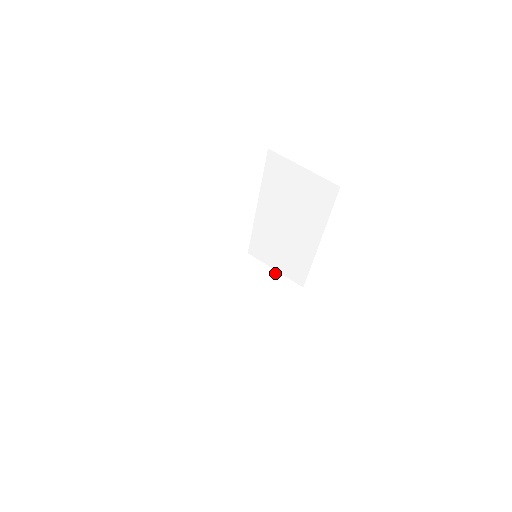
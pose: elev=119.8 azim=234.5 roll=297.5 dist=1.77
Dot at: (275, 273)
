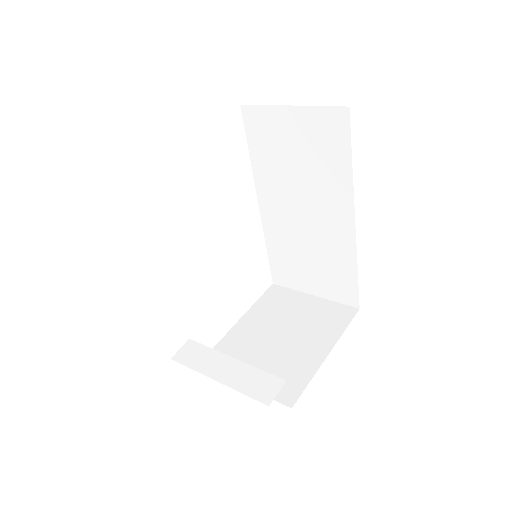
Dot at: (314, 299)
